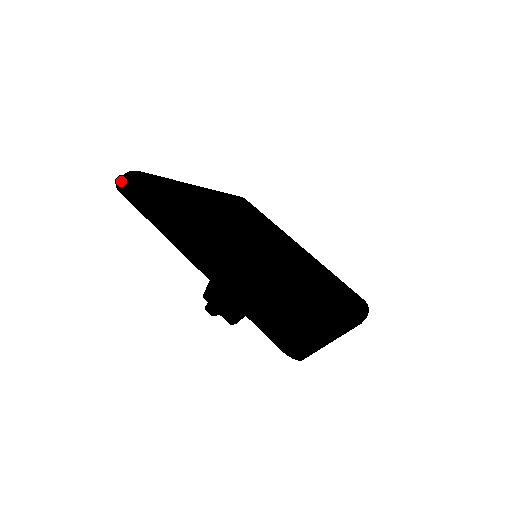
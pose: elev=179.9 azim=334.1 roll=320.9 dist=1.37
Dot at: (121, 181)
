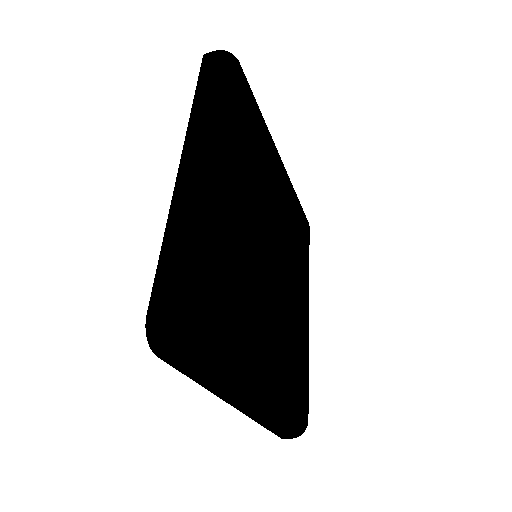
Dot at: occluded
